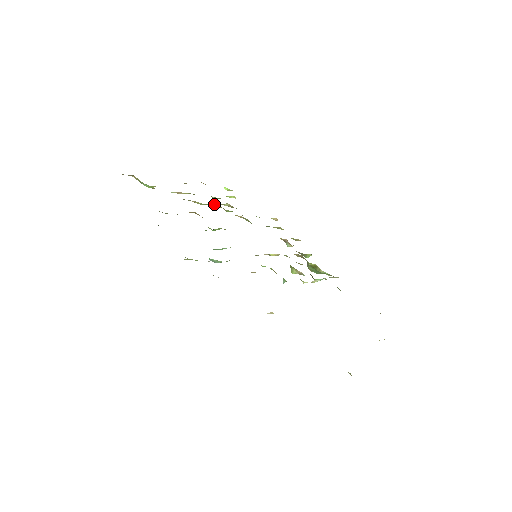
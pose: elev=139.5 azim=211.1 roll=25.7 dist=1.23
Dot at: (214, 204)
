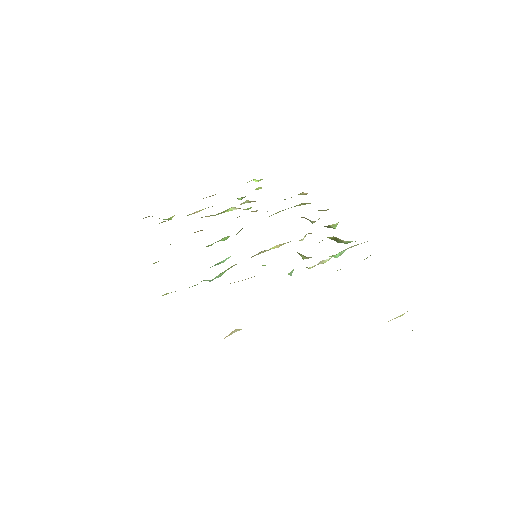
Dot at: (231, 208)
